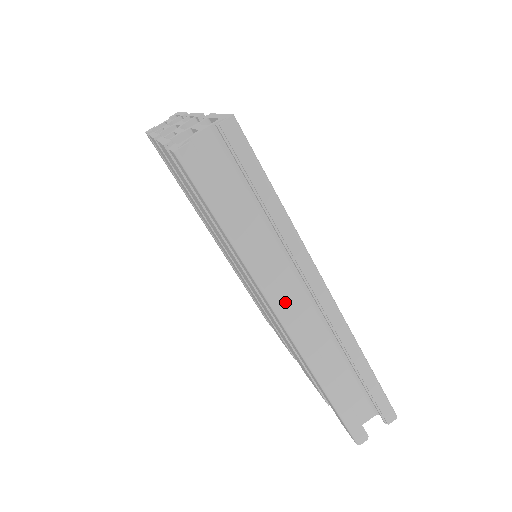
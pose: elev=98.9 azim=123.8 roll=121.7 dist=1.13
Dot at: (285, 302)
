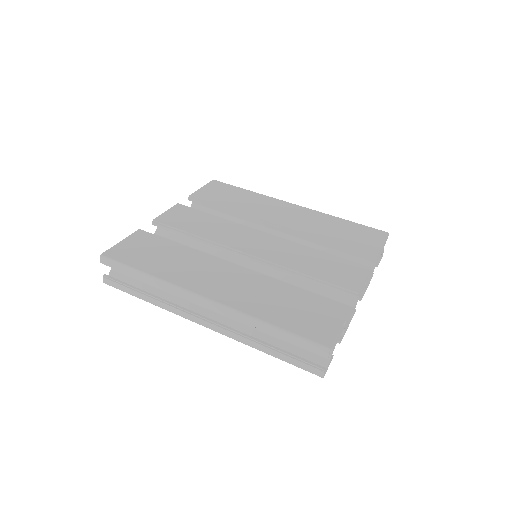
Dot at: (191, 315)
